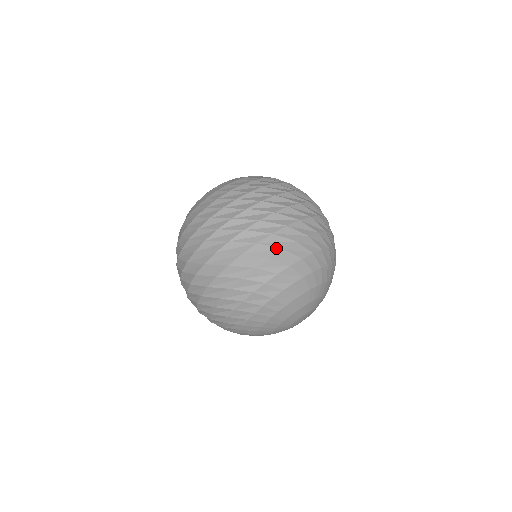
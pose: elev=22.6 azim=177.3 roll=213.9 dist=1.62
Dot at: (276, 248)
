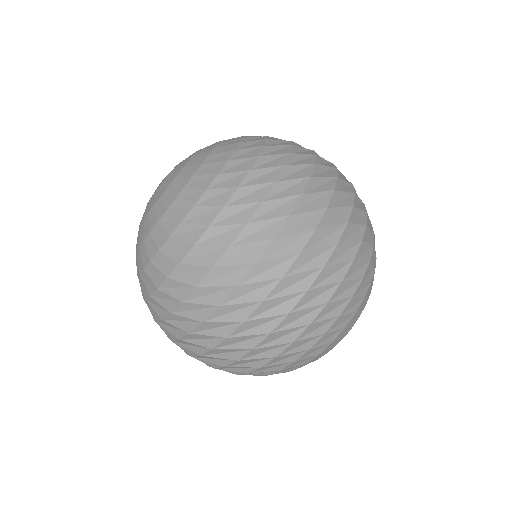
Dot at: (317, 306)
